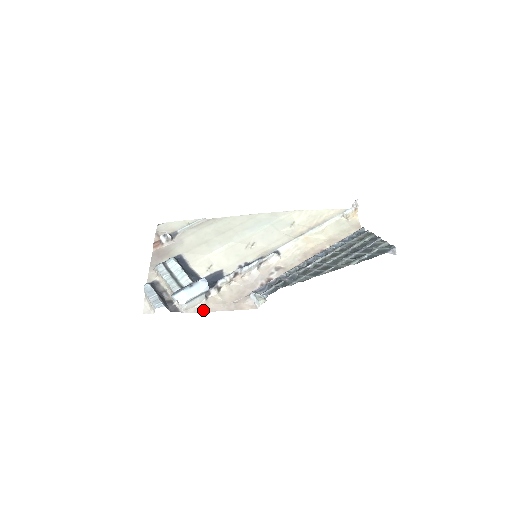
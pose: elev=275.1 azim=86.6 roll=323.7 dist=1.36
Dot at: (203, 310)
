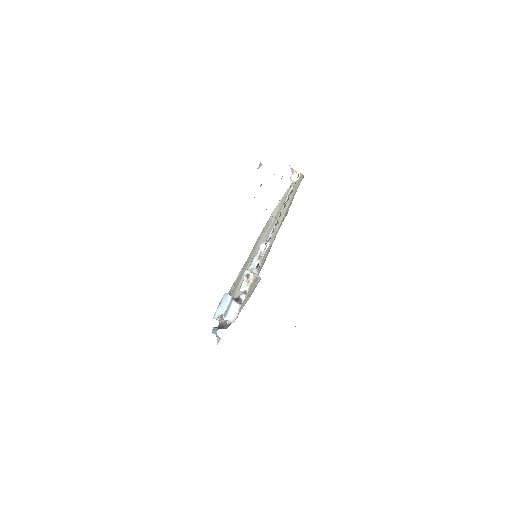
Dot at: (240, 311)
